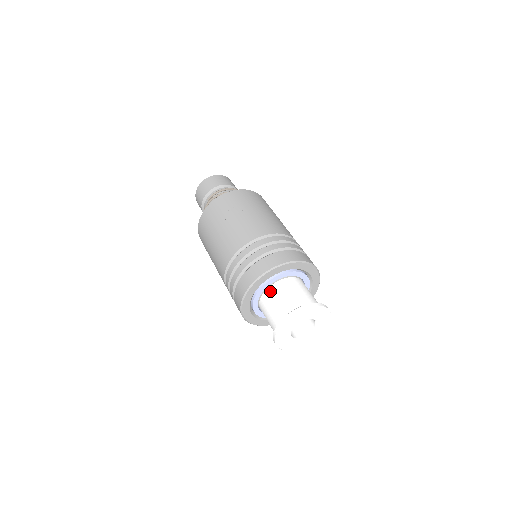
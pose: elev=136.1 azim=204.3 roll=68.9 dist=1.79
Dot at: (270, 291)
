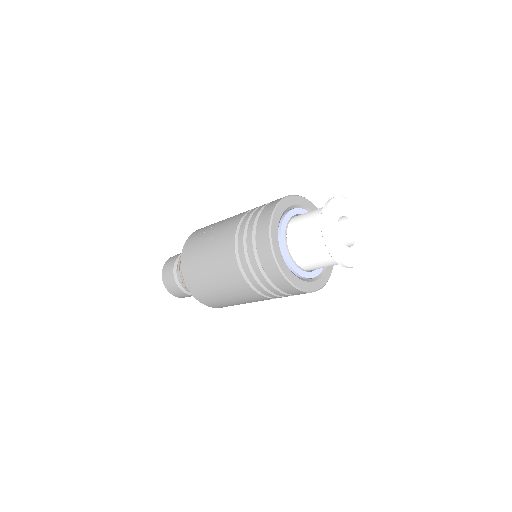
Dot at: (290, 235)
